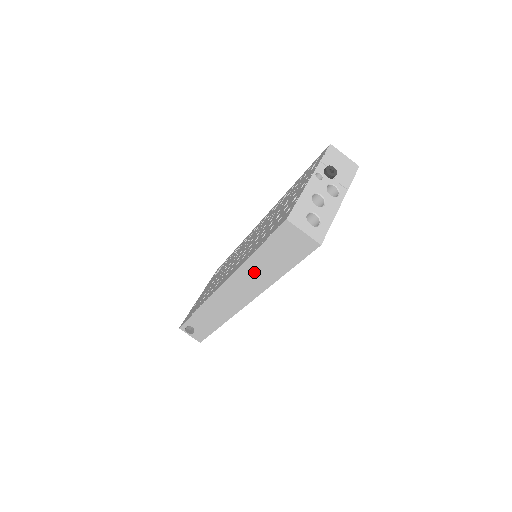
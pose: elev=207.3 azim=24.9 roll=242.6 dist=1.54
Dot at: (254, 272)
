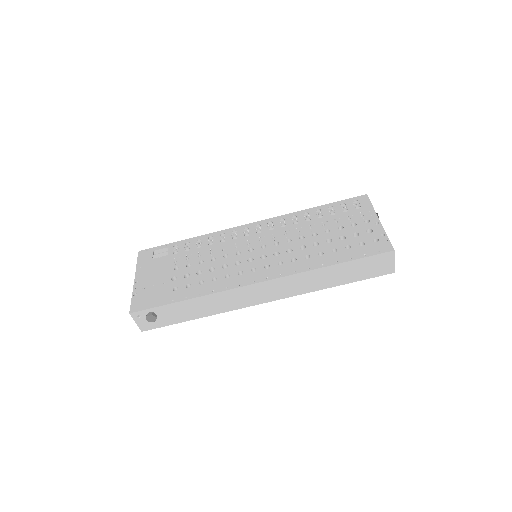
Dot at: (317, 278)
